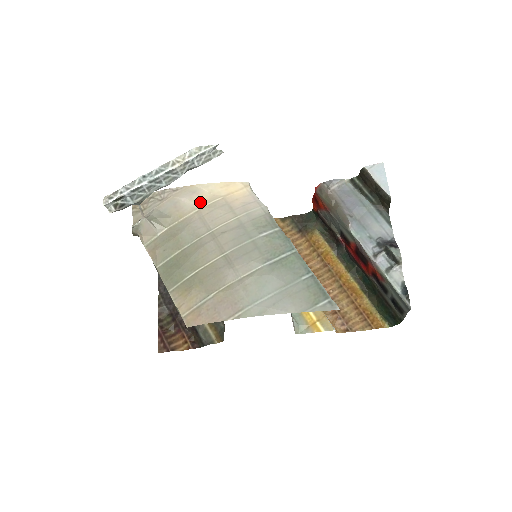
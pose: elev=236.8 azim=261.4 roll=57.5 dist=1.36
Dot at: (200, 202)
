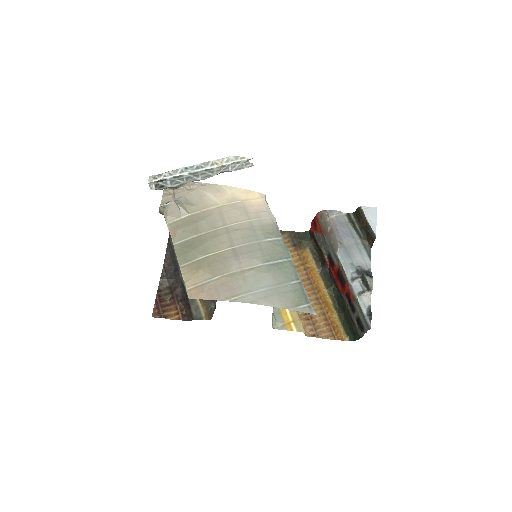
Dot at: (222, 200)
